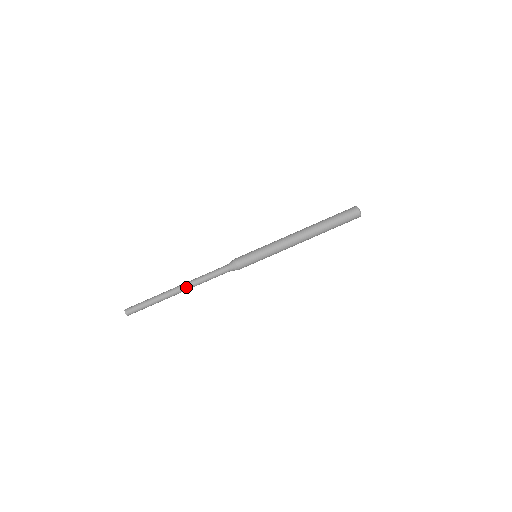
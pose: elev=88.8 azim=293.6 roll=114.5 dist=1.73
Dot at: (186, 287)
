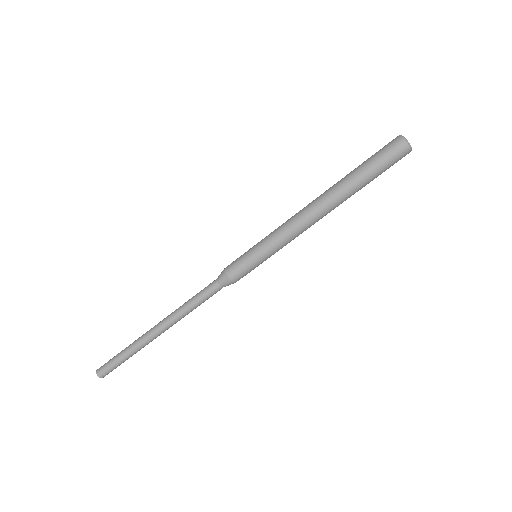
Dot at: (165, 322)
